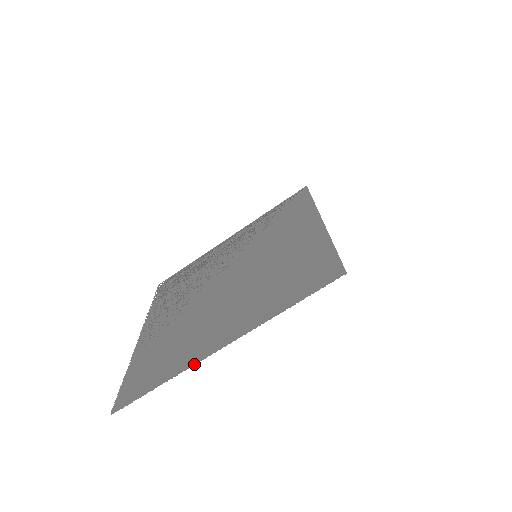
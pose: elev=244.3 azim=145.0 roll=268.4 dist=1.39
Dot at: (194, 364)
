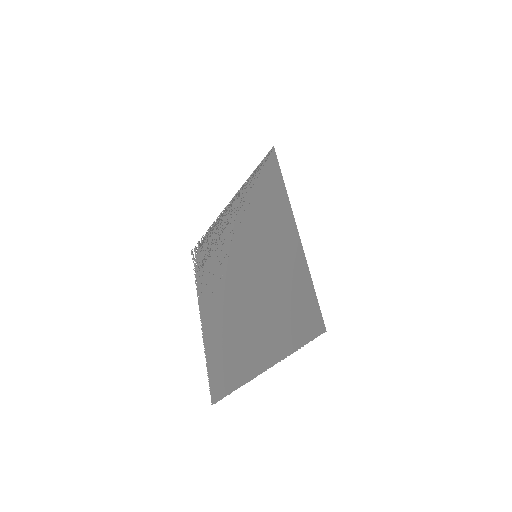
Dot at: (247, 382)
